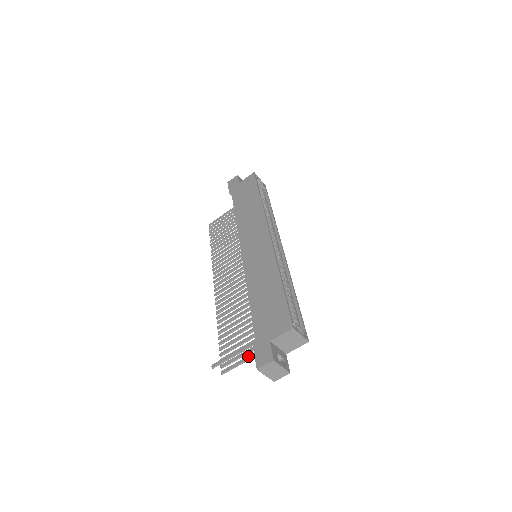
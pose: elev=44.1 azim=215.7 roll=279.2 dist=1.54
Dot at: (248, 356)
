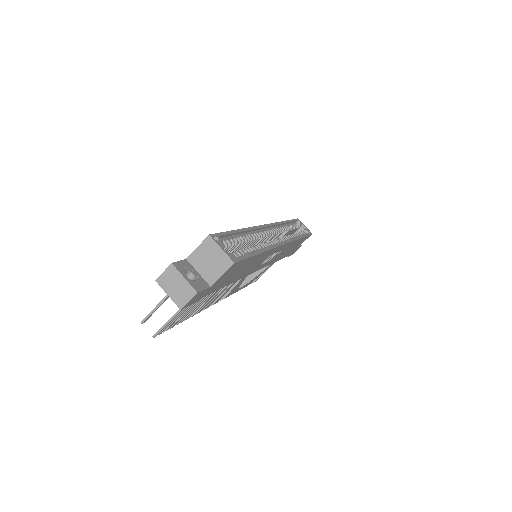
Dot at: occluded
